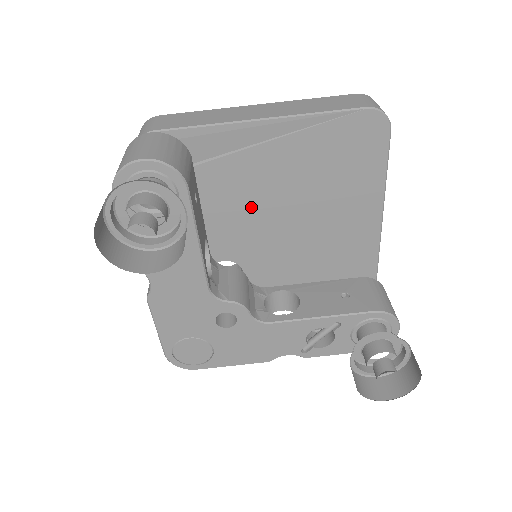
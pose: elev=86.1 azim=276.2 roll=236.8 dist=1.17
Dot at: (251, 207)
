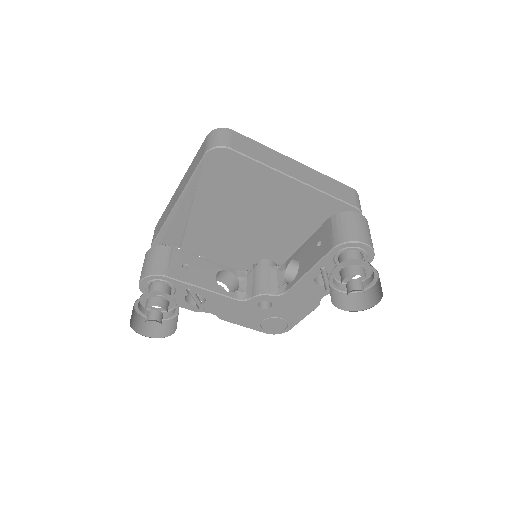
Dot at: (228, 235)
